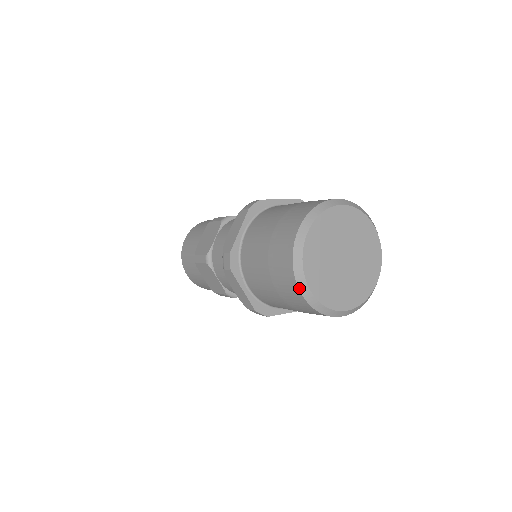
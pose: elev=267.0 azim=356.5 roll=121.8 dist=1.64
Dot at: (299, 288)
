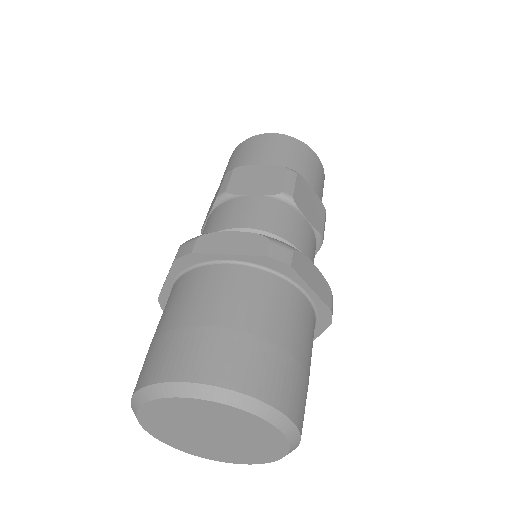
Dot at: (134, 394)
